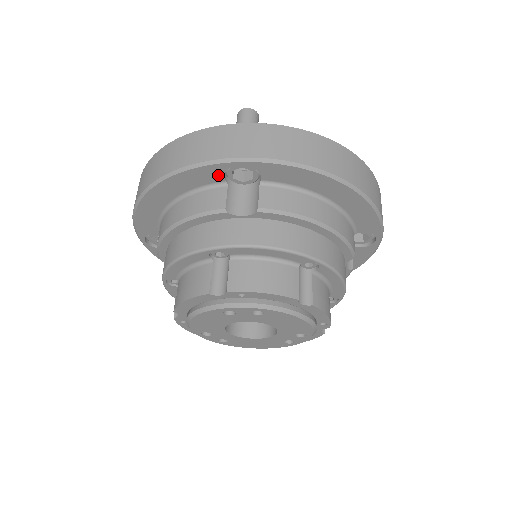
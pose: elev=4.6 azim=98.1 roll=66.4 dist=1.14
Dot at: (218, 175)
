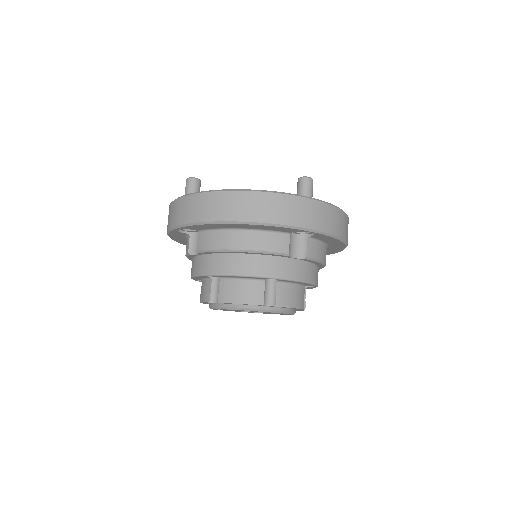
Dot at: (291, 231)
